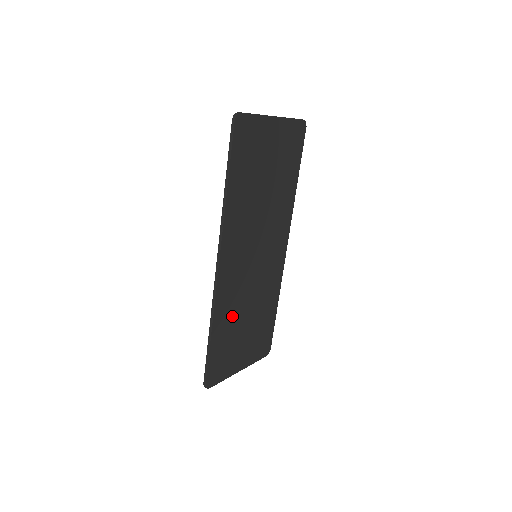
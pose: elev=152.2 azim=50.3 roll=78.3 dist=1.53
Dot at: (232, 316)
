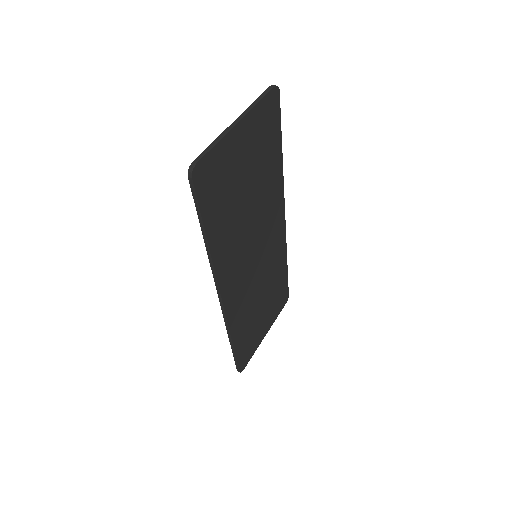
Dot at: (247, 315)
